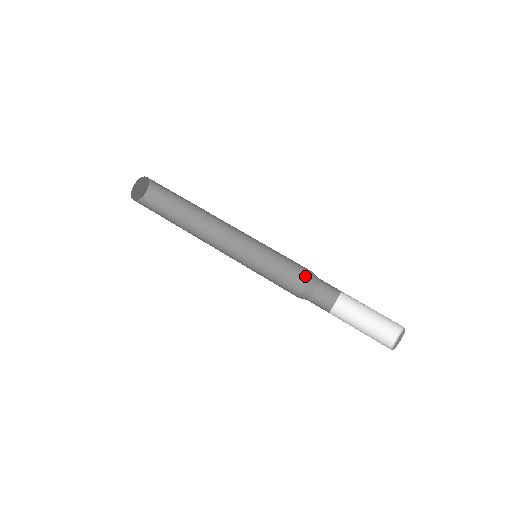
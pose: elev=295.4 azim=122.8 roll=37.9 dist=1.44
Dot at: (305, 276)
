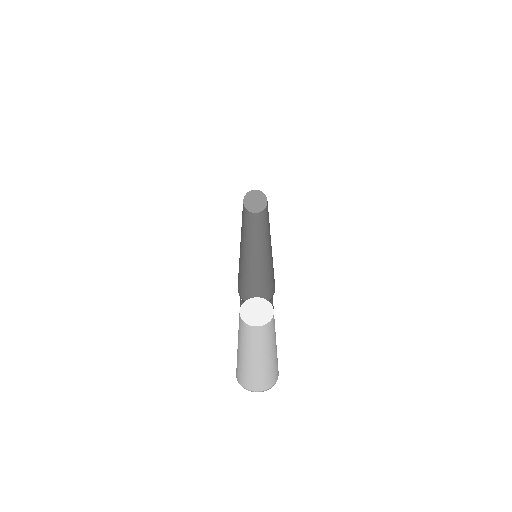
Dot at: (267, 298)
